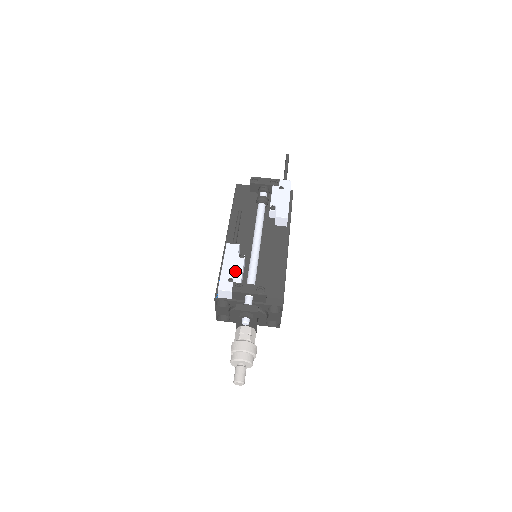
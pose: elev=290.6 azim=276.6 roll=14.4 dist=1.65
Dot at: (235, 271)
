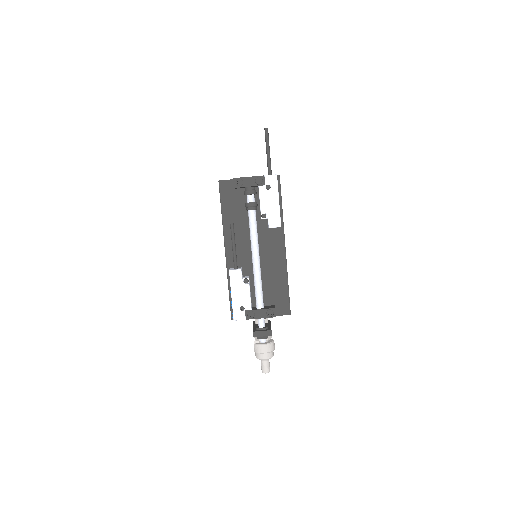
Dot at: (244, 299)
